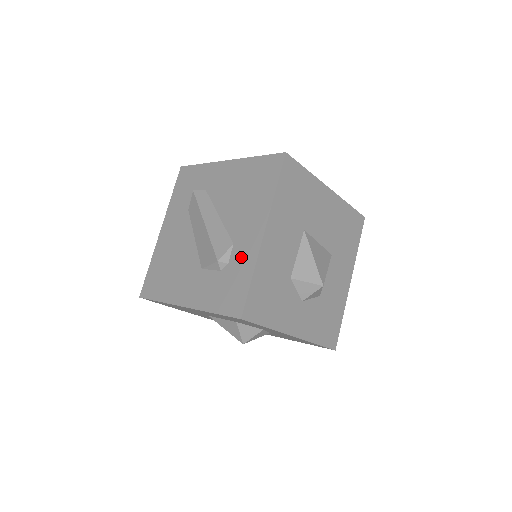
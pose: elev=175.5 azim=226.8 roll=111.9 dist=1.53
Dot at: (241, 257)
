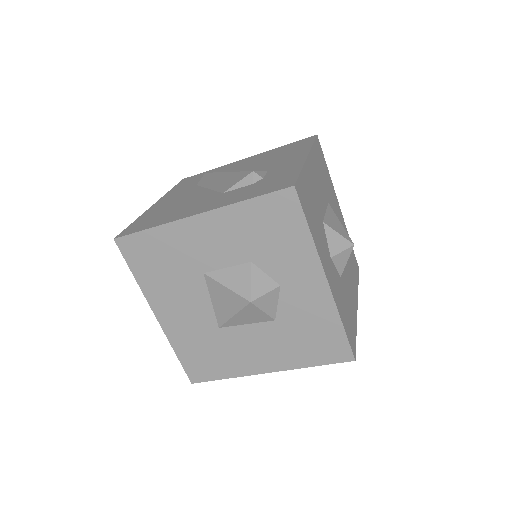
Dot at: (281, 170)
